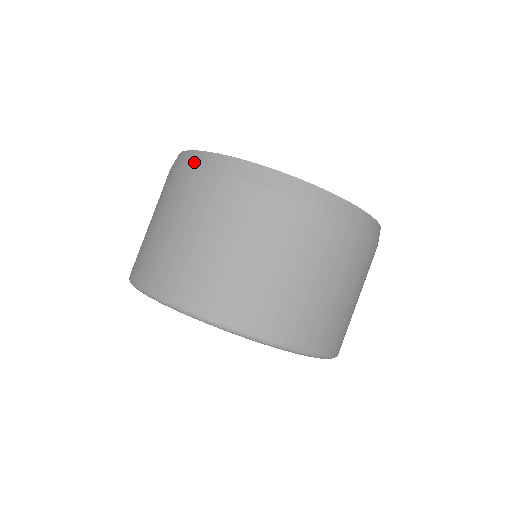
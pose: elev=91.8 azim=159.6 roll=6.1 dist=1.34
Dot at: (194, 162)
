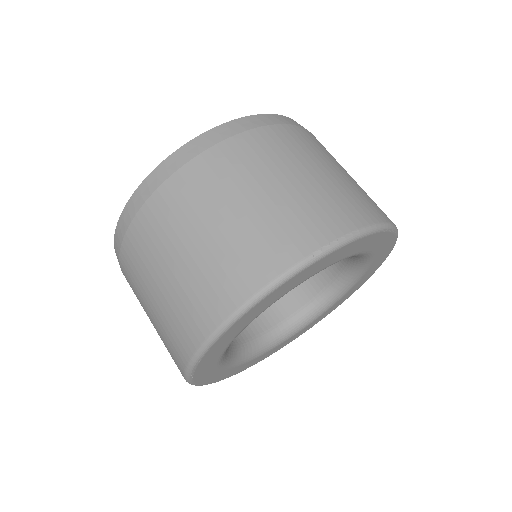
Dot at: (236, 129)
